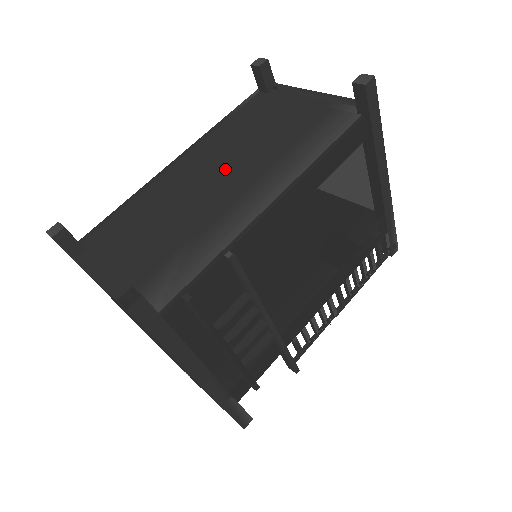
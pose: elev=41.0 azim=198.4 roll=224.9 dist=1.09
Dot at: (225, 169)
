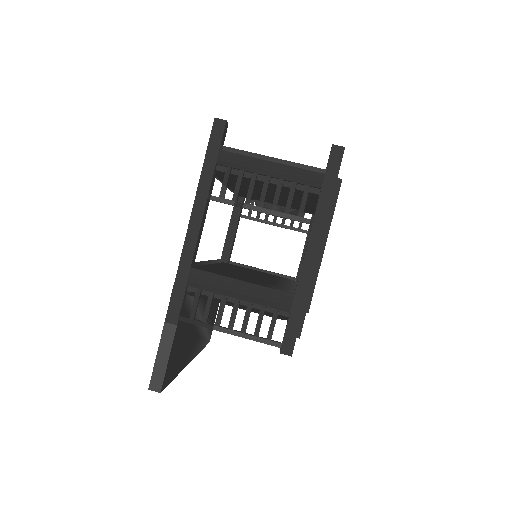
Dot at: occluded
